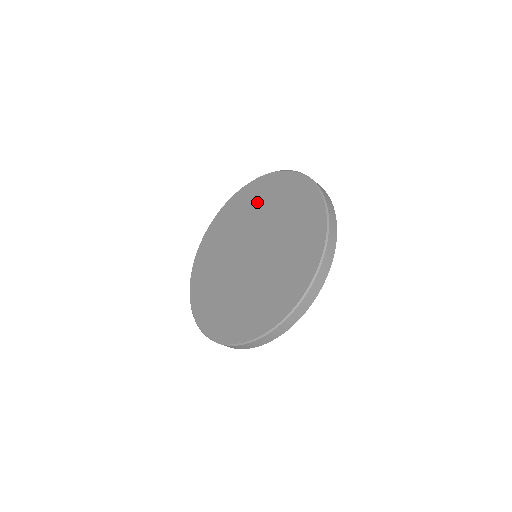
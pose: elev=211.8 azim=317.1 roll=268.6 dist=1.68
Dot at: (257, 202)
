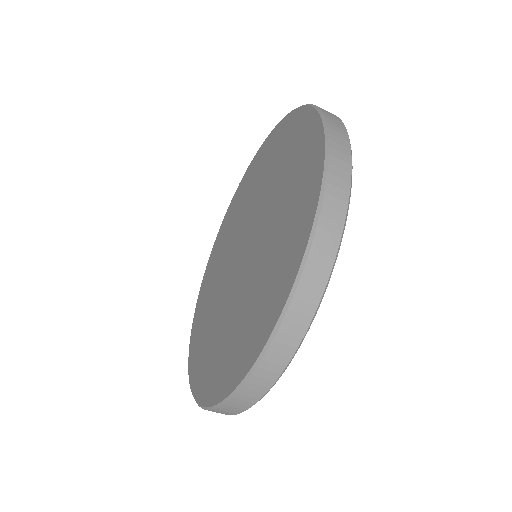
Dot at: (255, 178)
